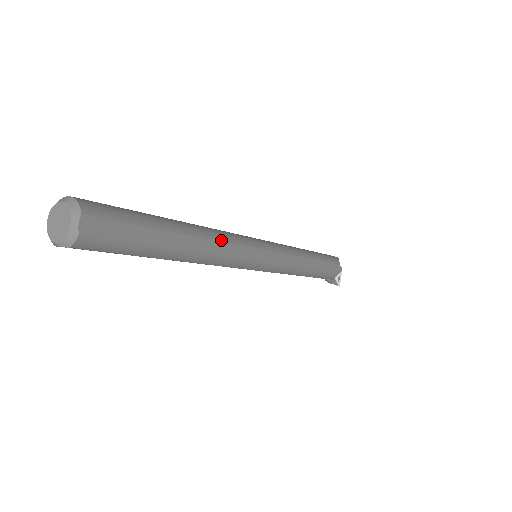
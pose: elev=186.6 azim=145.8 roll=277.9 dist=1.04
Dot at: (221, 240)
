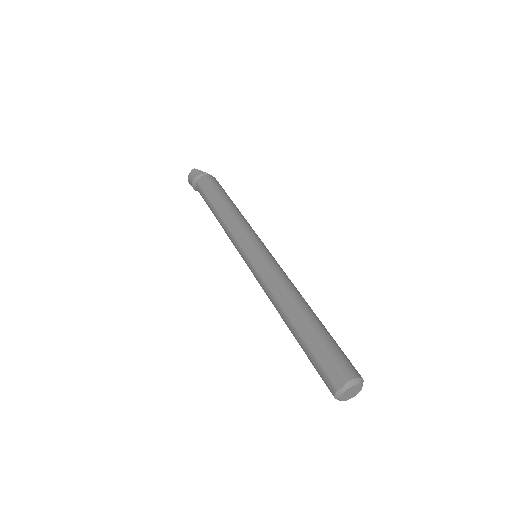
Dot at: occluded
